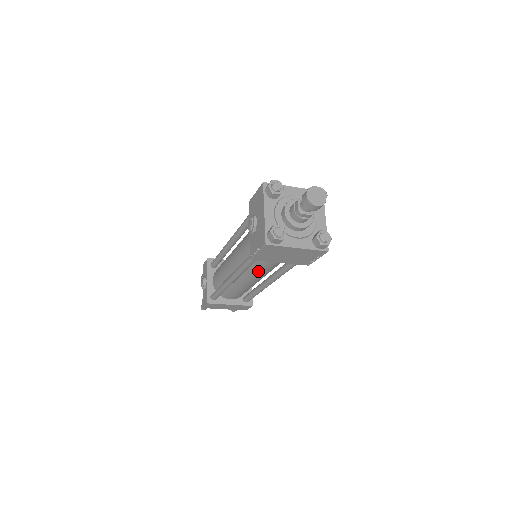
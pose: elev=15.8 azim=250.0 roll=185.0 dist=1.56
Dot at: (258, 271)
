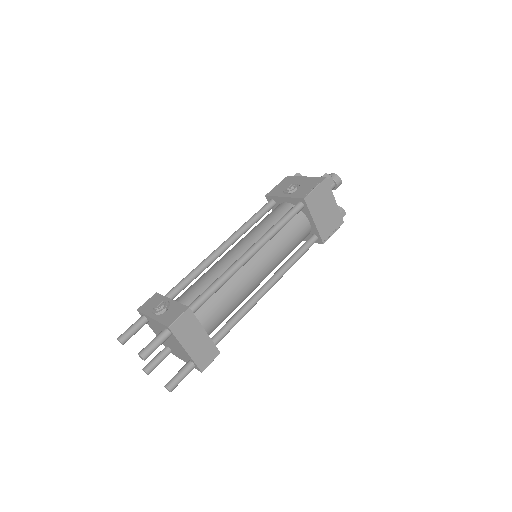
Dot at: (278, 248)
